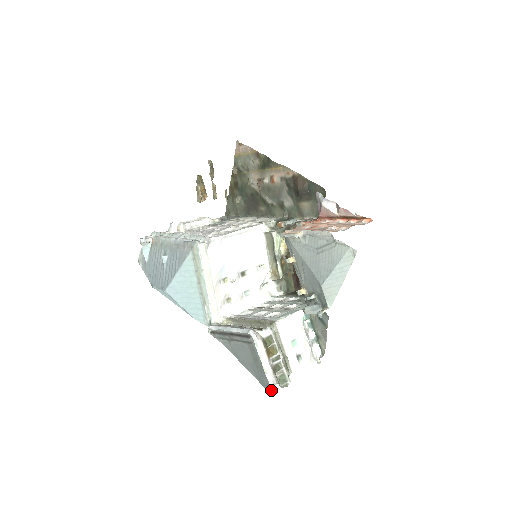
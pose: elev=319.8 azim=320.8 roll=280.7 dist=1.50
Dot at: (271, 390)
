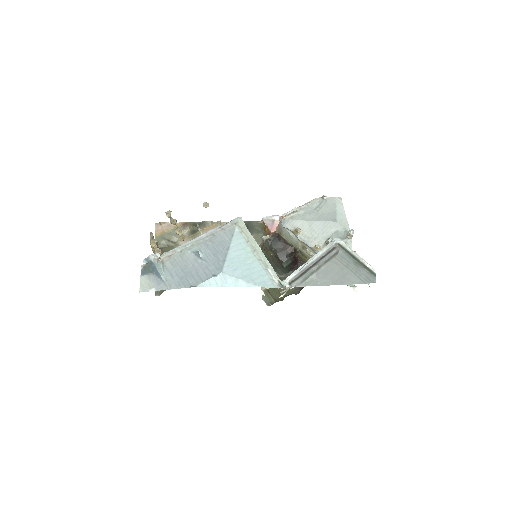
Dot at: (373, 278)
